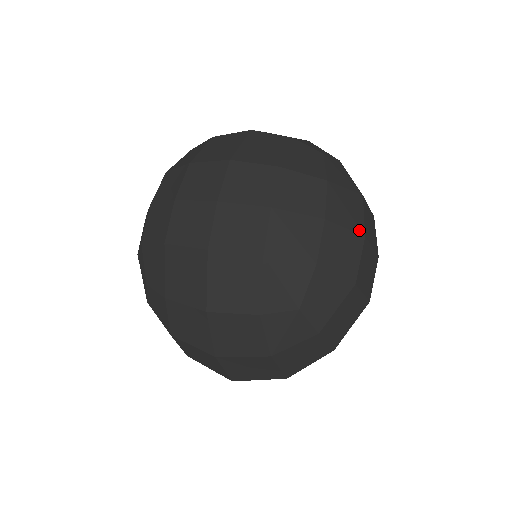
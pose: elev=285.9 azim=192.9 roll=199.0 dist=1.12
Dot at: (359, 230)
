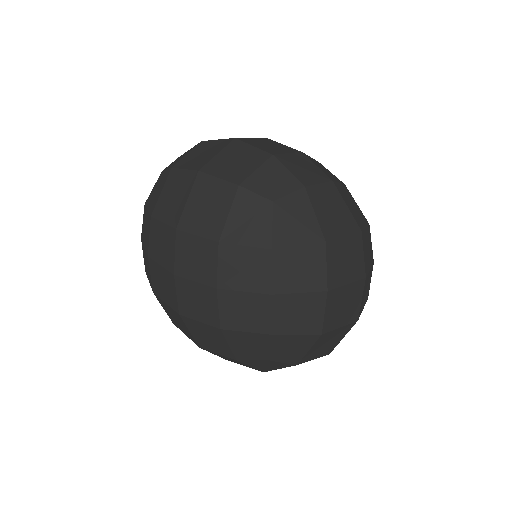
Dot at: (319, 287)
